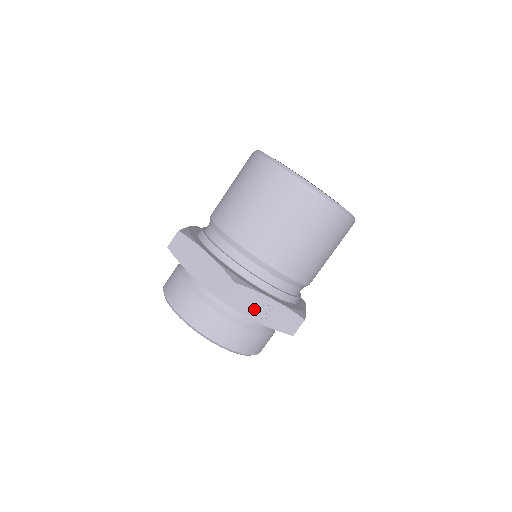
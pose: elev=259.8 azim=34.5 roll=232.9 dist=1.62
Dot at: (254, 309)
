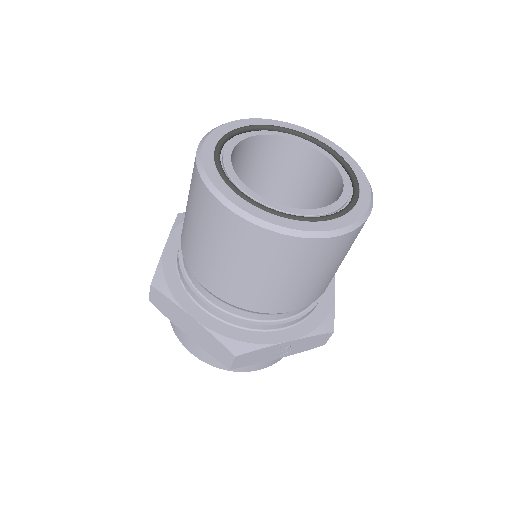
Dot at: (270, 355)
